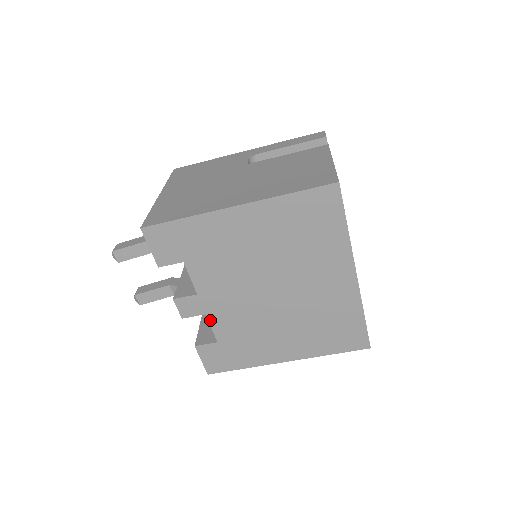
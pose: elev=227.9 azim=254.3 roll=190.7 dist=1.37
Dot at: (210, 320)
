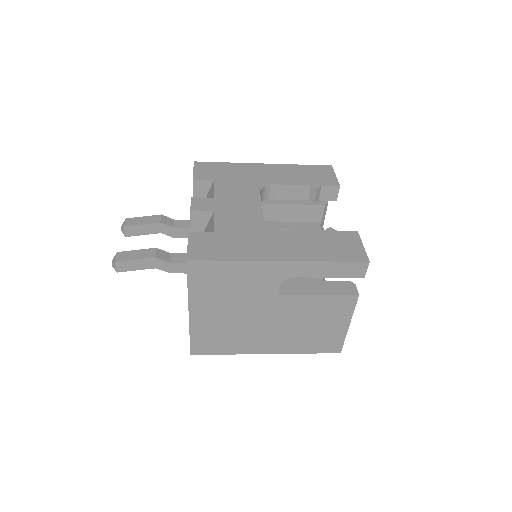
Dot at: occluded
